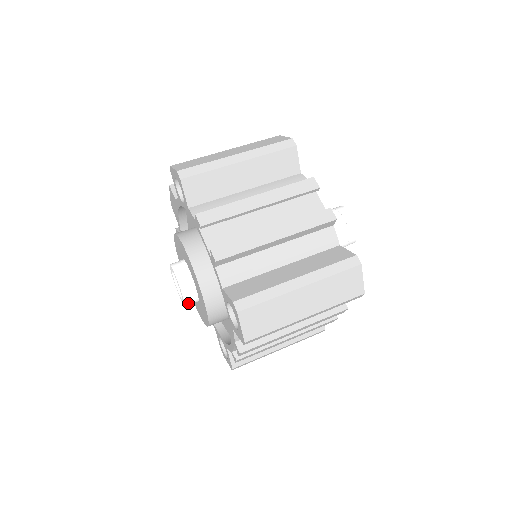
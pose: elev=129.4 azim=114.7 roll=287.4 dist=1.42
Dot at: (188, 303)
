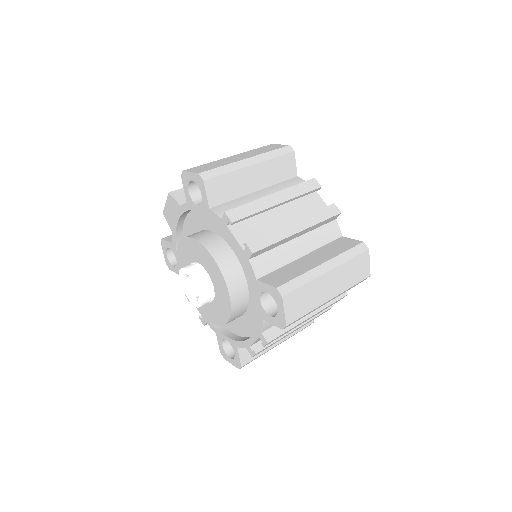
Dot at: (204, 304)
